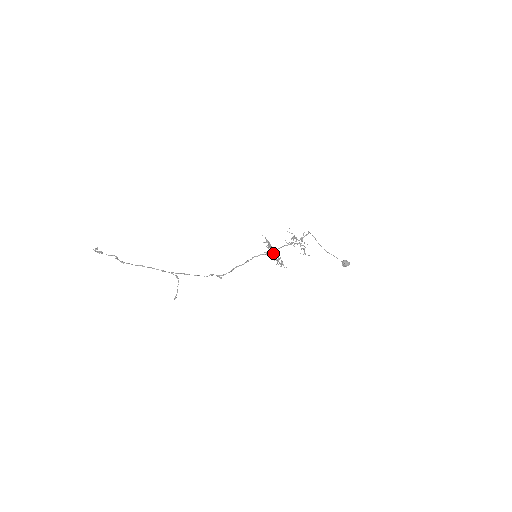
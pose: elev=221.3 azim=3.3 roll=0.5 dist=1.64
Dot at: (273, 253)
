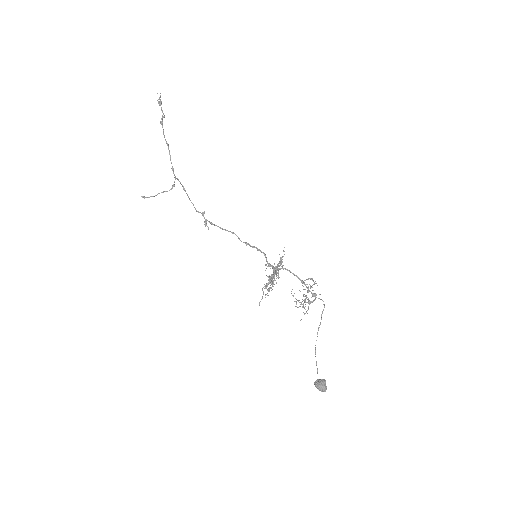
Dot at: (275, 269)
